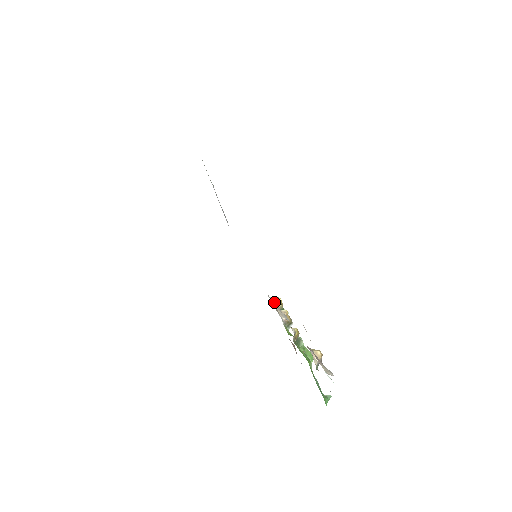
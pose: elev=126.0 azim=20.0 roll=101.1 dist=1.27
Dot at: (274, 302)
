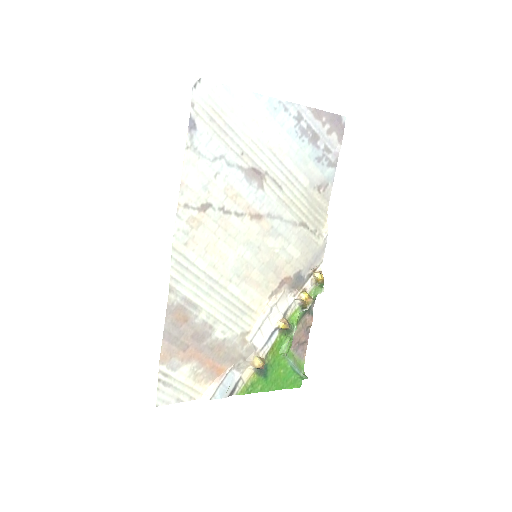
Dot at: (313, 276)
